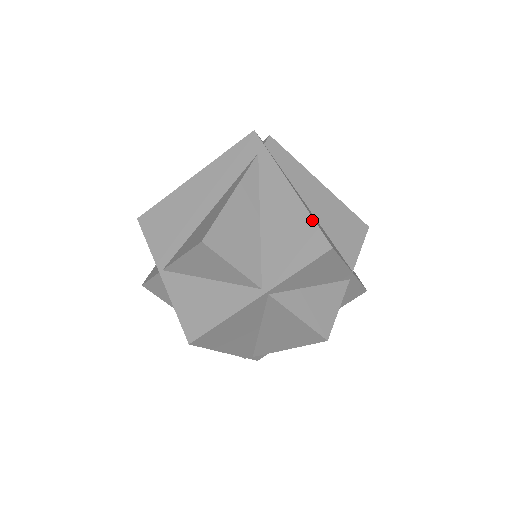
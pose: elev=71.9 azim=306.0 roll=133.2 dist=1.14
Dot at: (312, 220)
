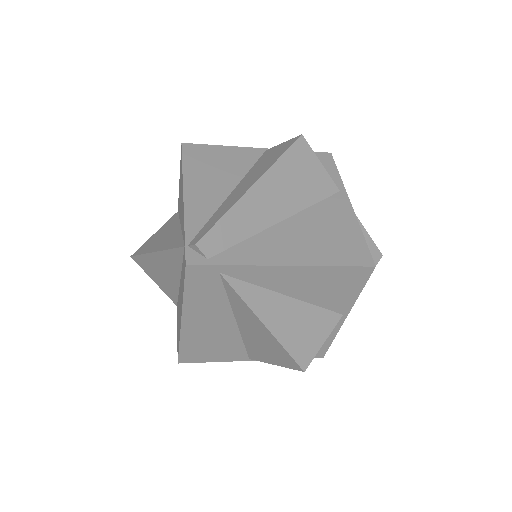
Dot at: (338, 268)
